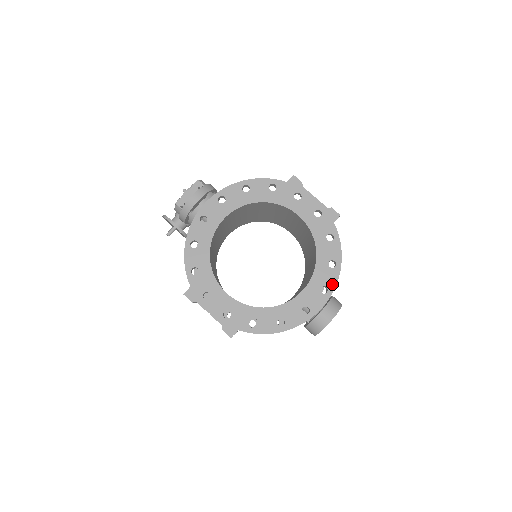
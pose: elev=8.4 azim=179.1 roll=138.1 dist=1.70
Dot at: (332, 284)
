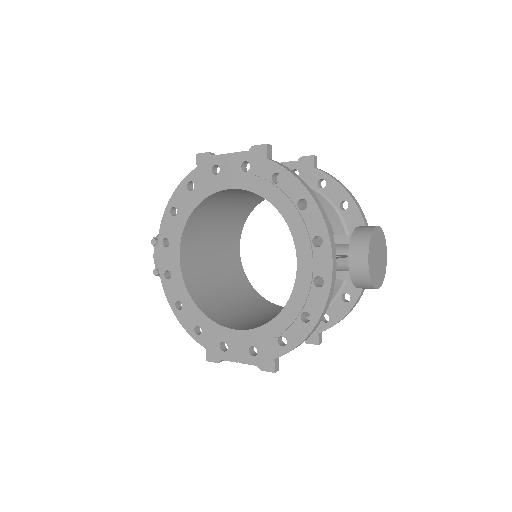
Dot at: (320, 227)
